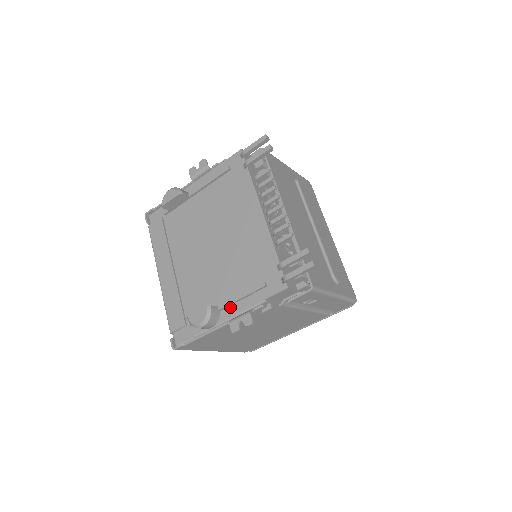
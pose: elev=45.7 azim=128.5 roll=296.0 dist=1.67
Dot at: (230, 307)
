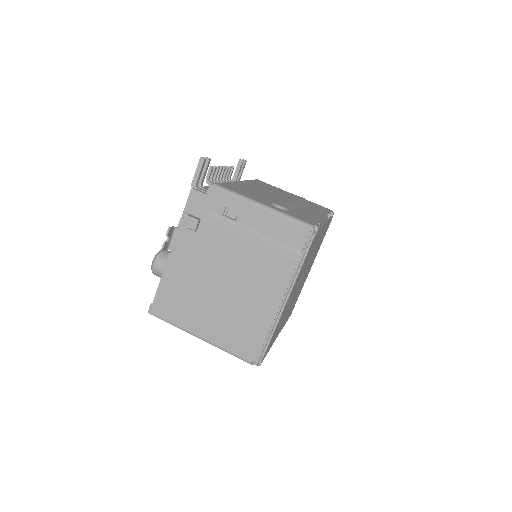
Dot at: occluded
